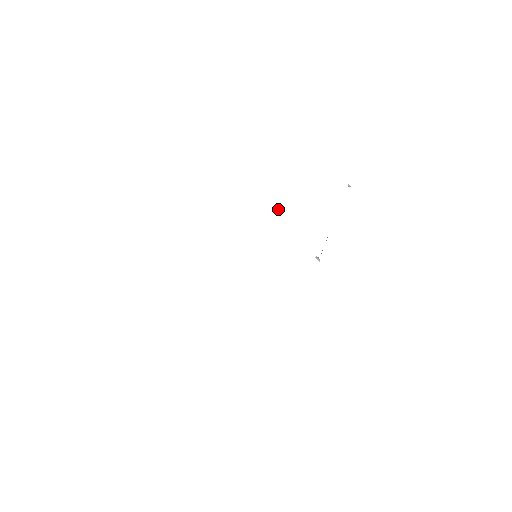
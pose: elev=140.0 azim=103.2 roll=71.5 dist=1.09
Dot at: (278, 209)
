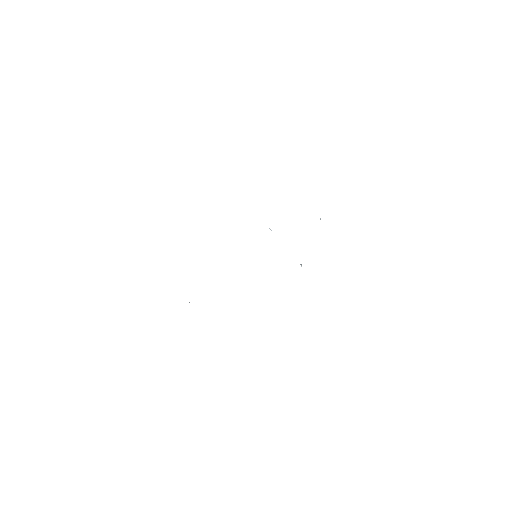
Dot at: occluded
